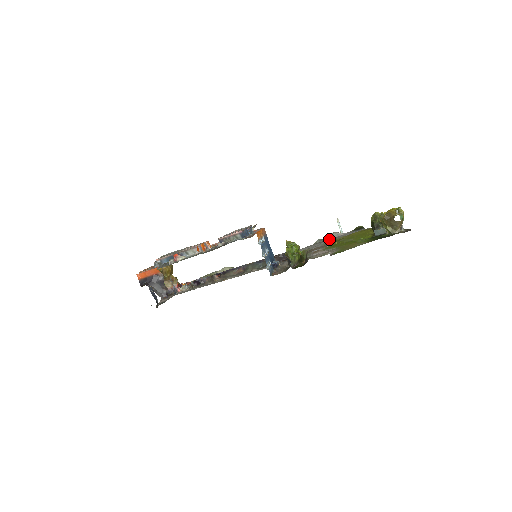
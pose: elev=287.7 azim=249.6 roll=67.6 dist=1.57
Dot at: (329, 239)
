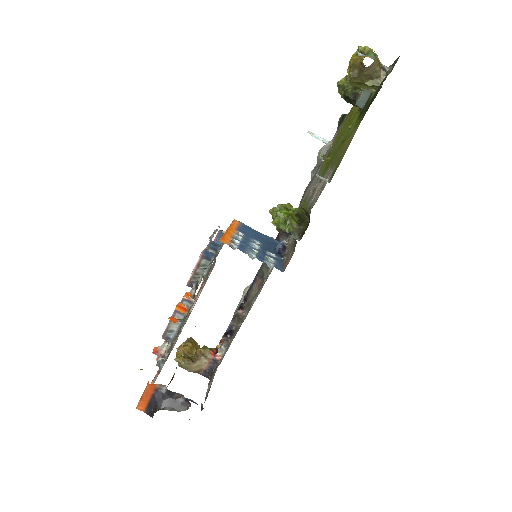
Dot at: (321, 161)
